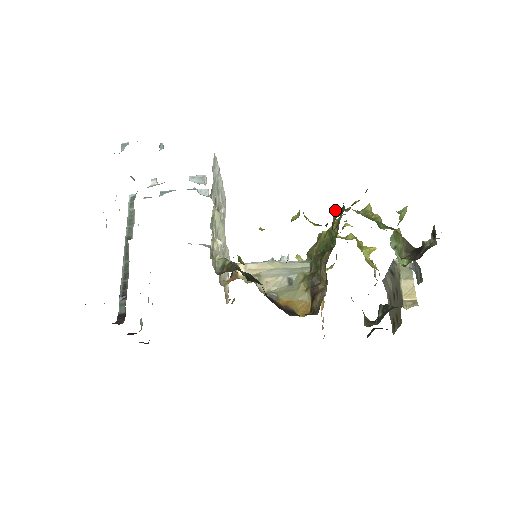
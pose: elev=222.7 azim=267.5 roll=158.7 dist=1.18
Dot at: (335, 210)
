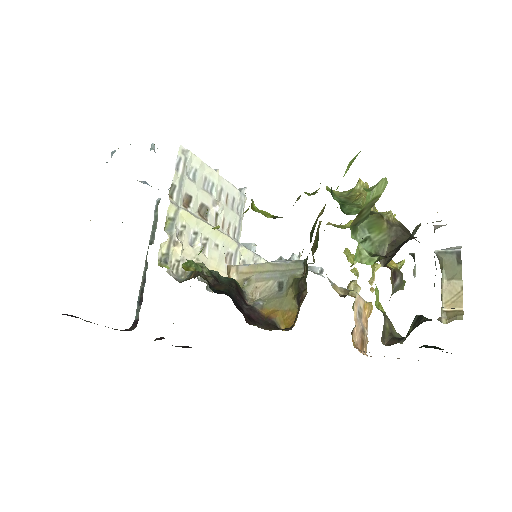
Dot at: (300, 195)
